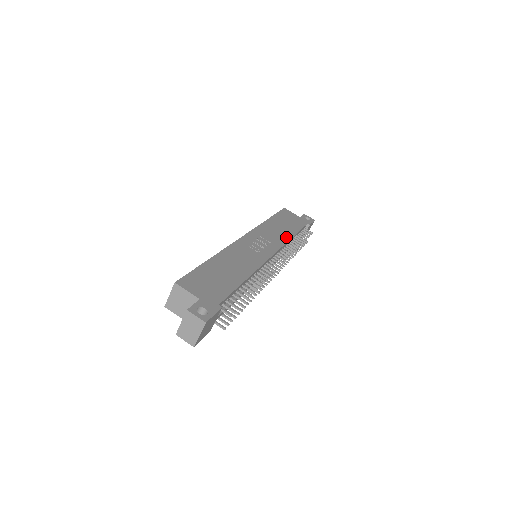
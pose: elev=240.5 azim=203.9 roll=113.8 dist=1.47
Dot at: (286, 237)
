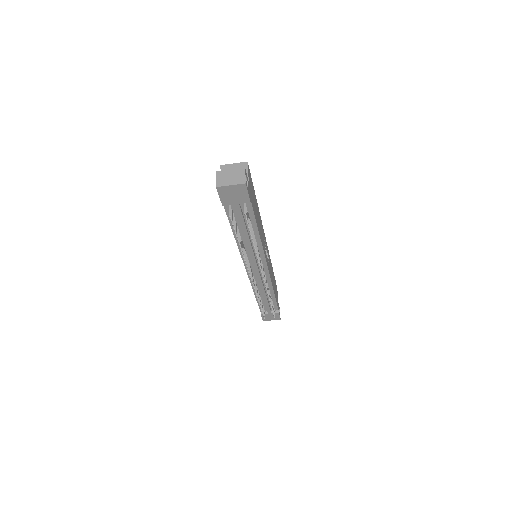
Dot at: occluded
